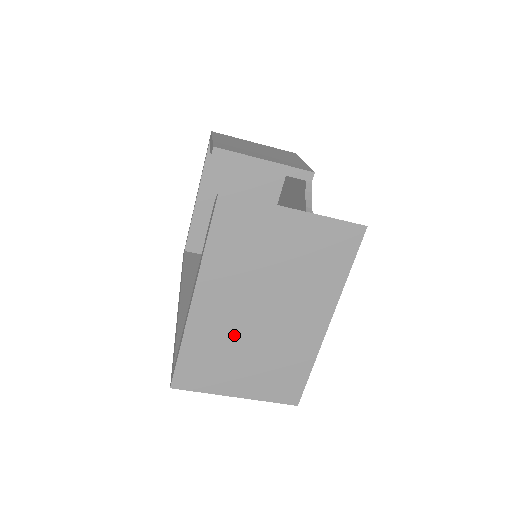
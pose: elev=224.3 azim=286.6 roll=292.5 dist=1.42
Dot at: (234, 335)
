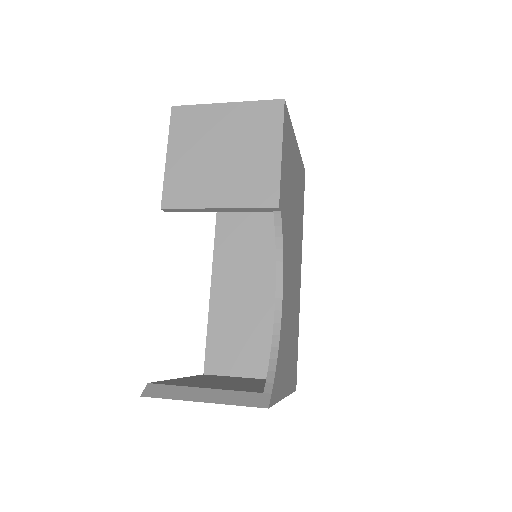
Dot at: occluded
